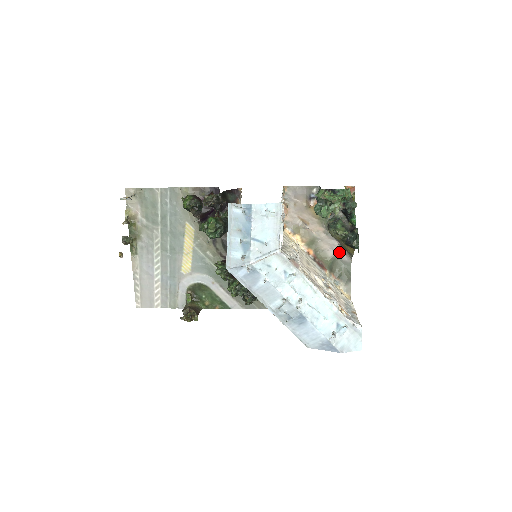
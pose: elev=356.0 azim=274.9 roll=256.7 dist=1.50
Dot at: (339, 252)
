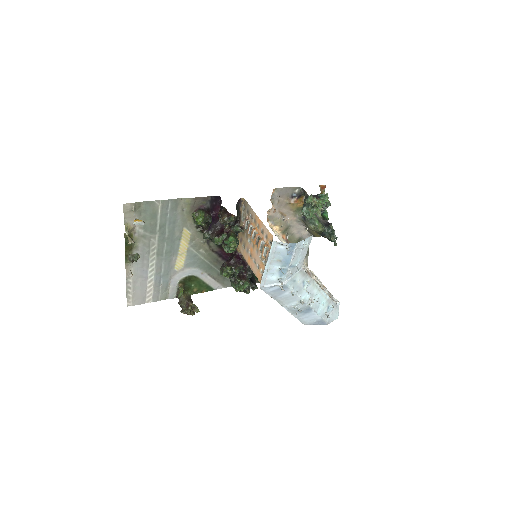
Dot at: (304, 234)
